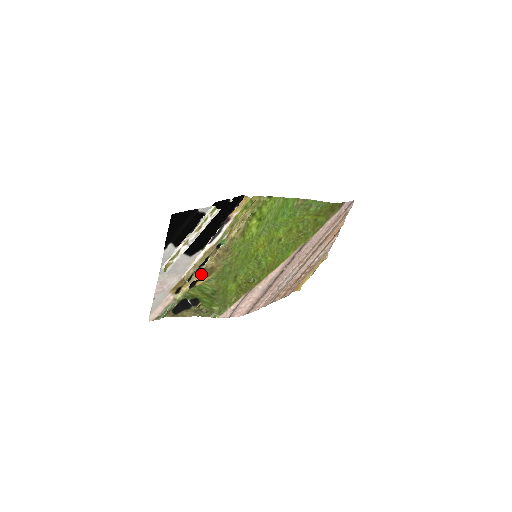
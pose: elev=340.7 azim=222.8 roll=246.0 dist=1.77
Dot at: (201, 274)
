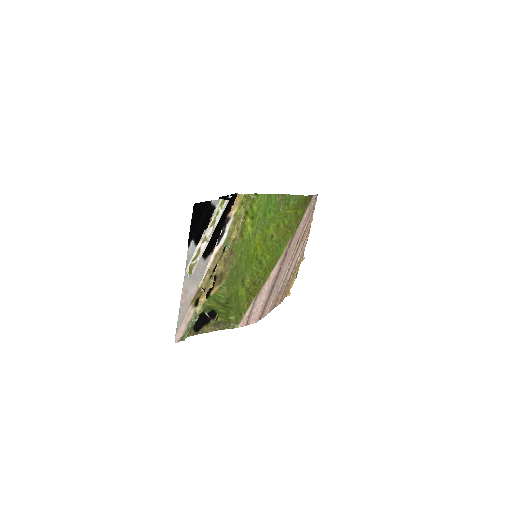
Dot at: (213, 282)
